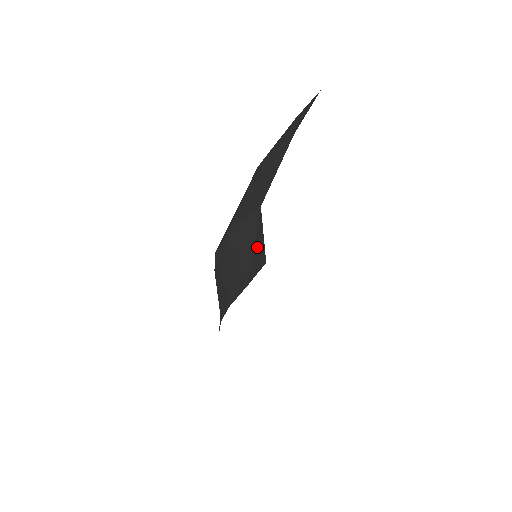
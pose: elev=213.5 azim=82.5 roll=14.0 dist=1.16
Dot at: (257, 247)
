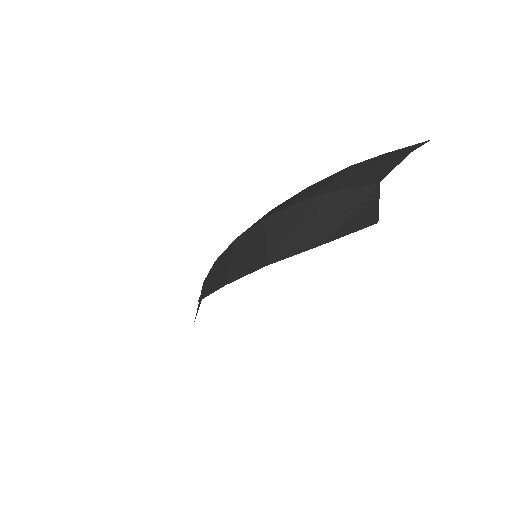
Dot at: (361, 212)
